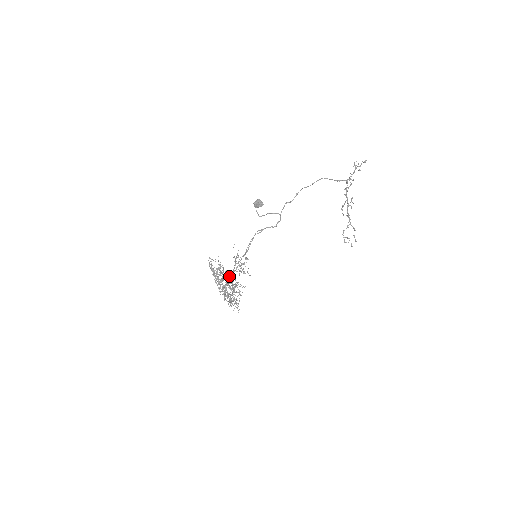
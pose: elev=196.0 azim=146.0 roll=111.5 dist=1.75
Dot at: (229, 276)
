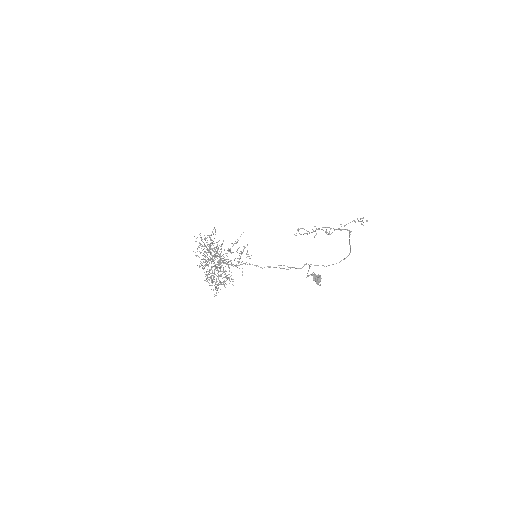
Dot at: occluded
